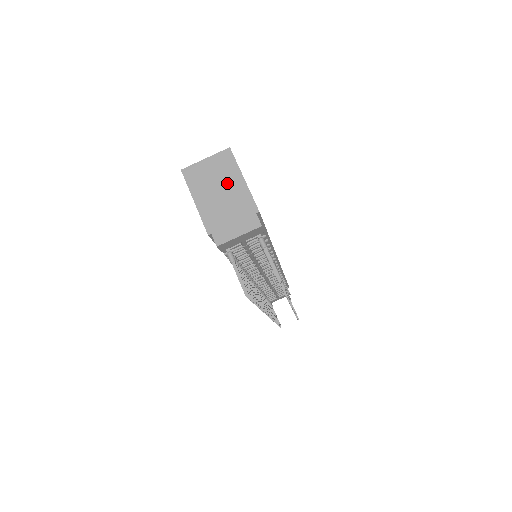
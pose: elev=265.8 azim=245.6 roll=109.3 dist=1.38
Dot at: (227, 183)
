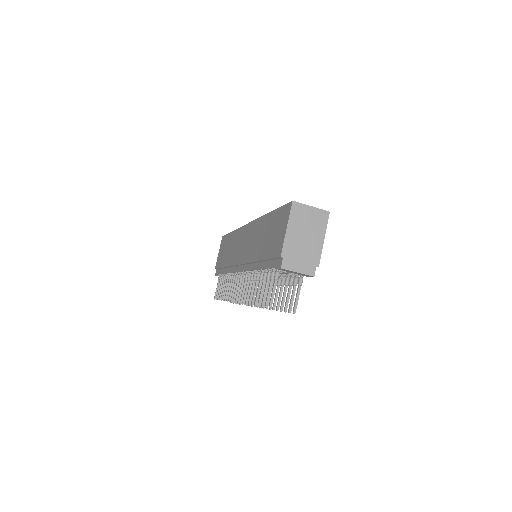
Dot at: (313, 233)
